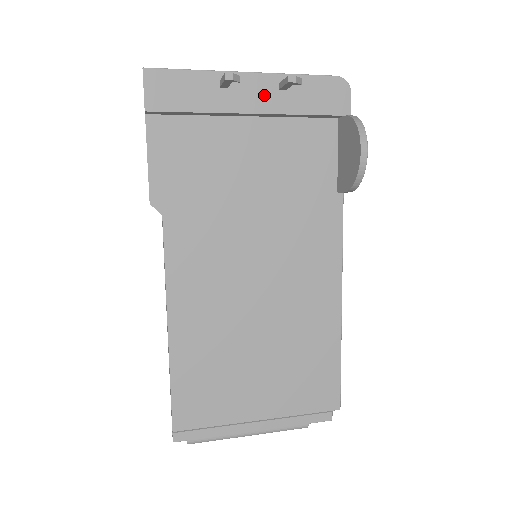
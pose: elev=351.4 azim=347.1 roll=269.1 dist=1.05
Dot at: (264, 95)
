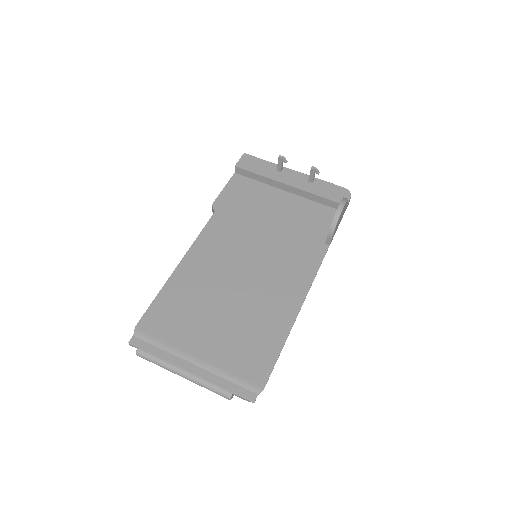
Dot at: (299, 181)
